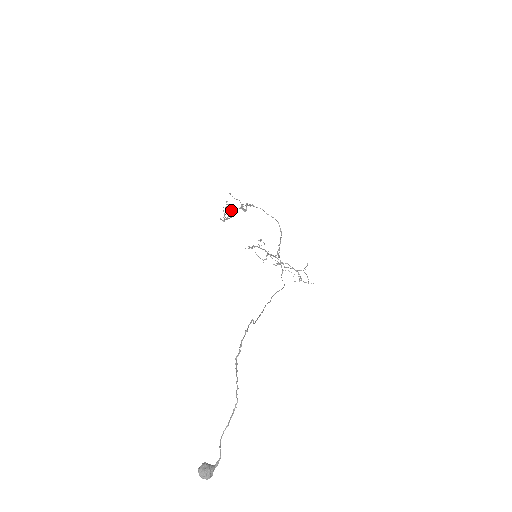
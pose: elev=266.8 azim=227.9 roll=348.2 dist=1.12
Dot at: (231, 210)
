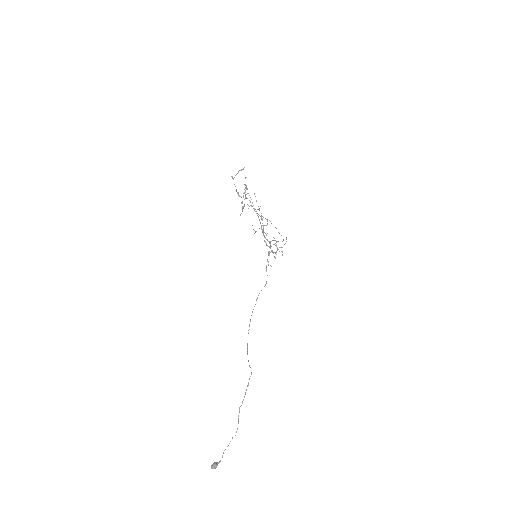
Dot at: (244, 167)
